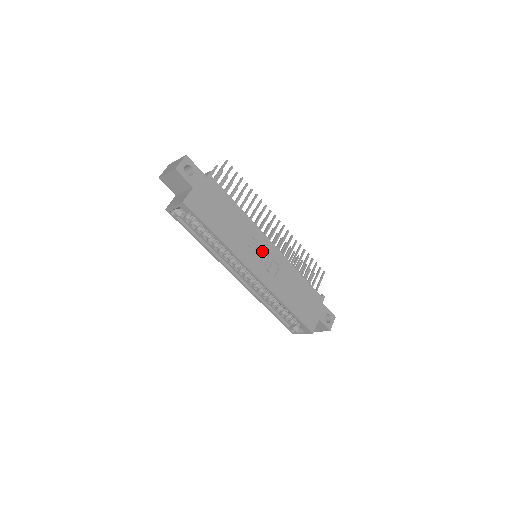
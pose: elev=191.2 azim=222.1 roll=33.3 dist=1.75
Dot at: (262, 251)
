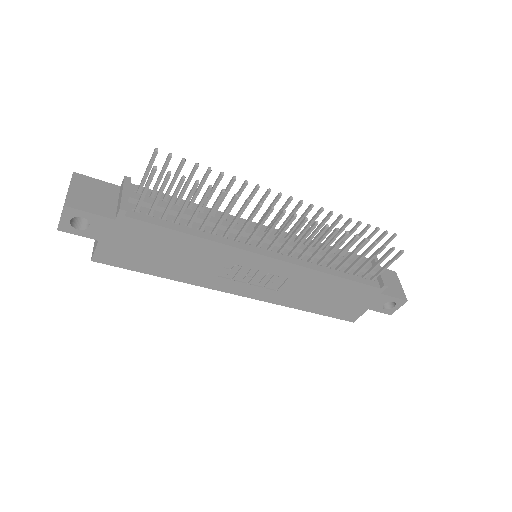
Dot at: (251, 271)
